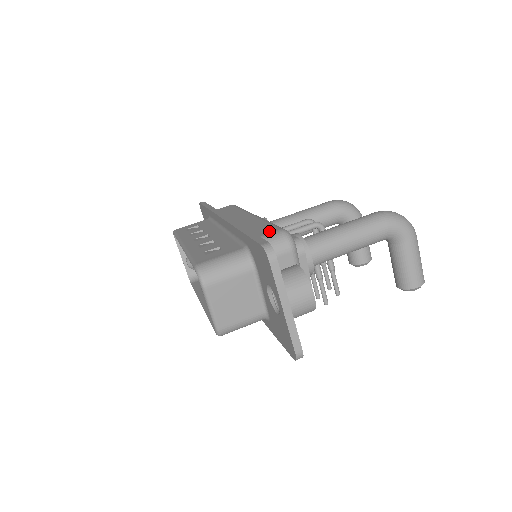
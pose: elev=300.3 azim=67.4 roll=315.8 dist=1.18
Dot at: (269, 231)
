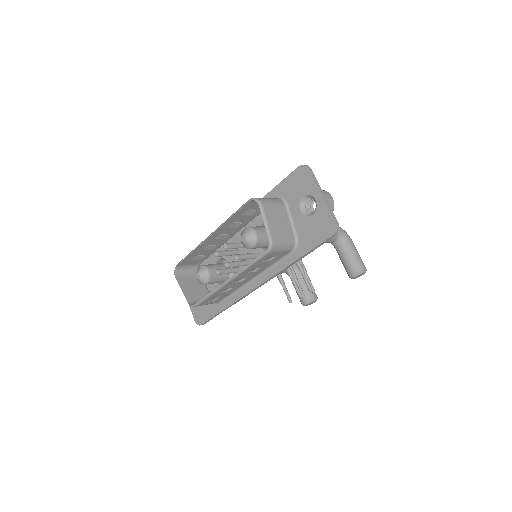
Dot at: occluded
